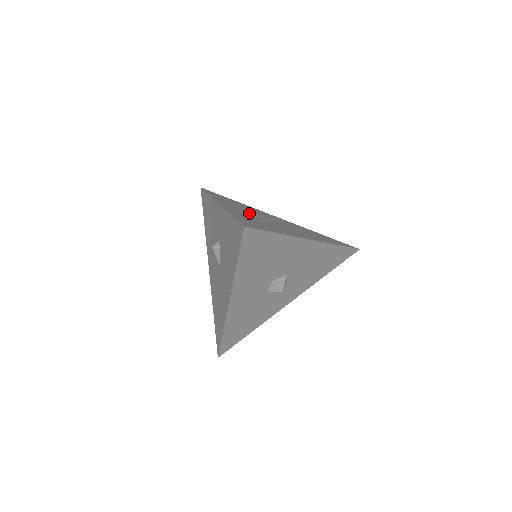
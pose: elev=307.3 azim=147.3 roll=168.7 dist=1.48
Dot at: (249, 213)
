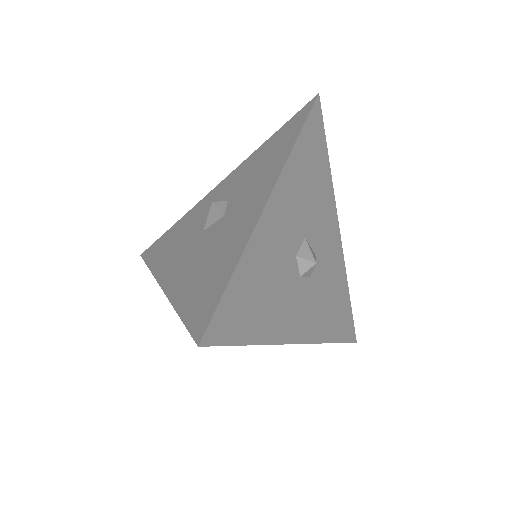
Dot at: occluded
